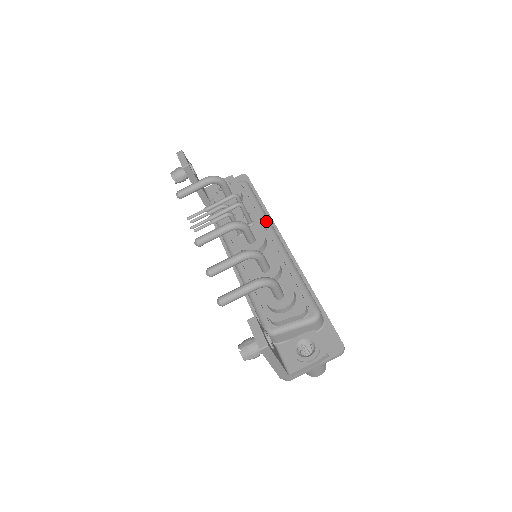
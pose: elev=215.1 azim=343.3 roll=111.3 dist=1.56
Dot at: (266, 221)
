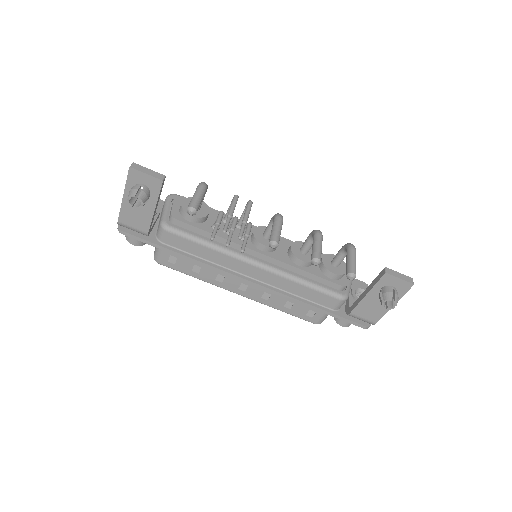
Dot at: occluded
